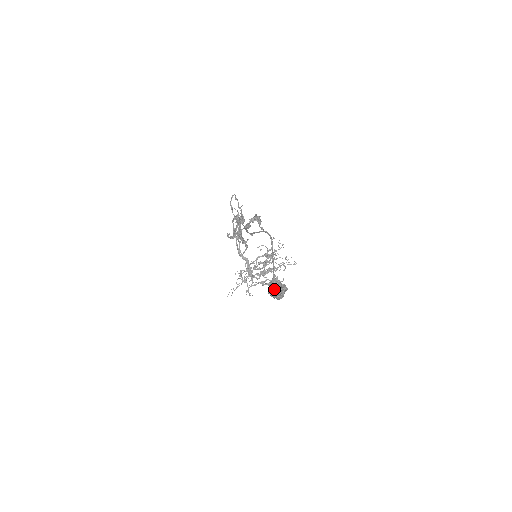
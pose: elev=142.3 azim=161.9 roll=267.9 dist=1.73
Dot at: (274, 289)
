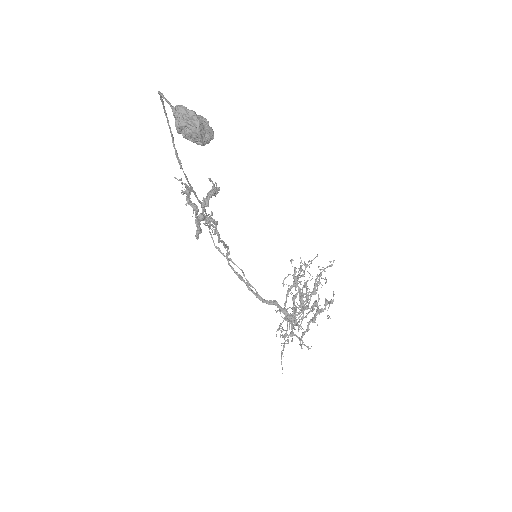
Dot at: (177, 115)
